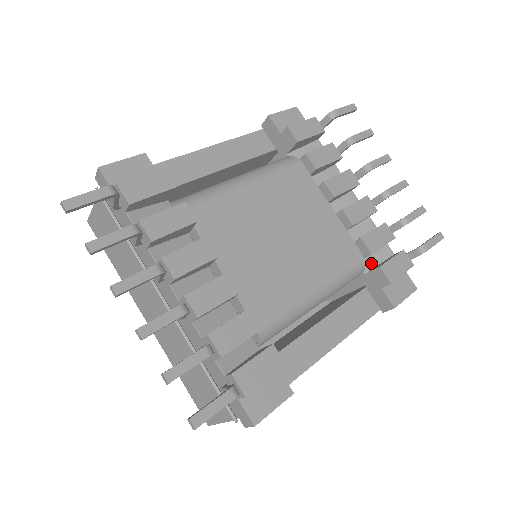
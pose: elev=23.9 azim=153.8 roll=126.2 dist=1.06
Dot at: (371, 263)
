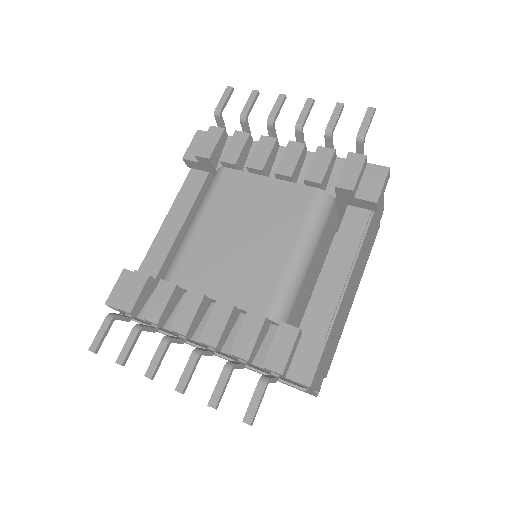
Dot at: occluded
